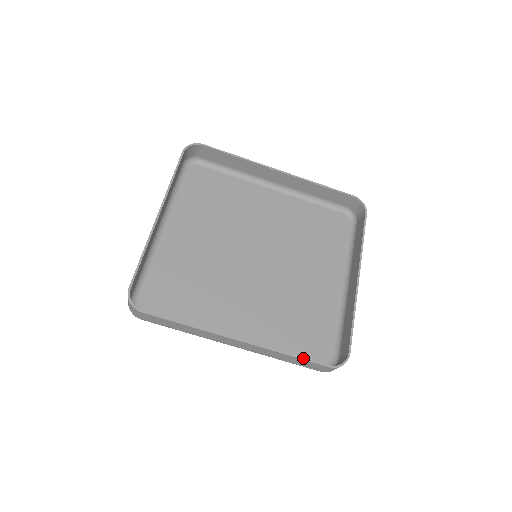
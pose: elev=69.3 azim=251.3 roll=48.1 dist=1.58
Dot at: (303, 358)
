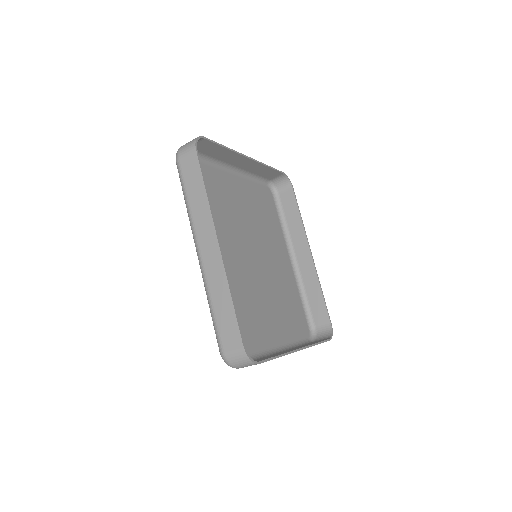
Dot at: occluded
